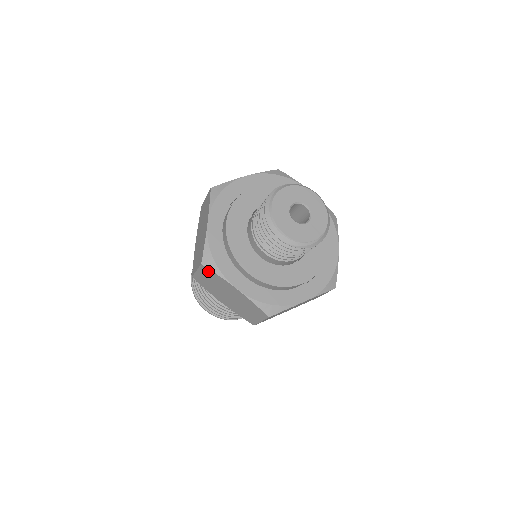
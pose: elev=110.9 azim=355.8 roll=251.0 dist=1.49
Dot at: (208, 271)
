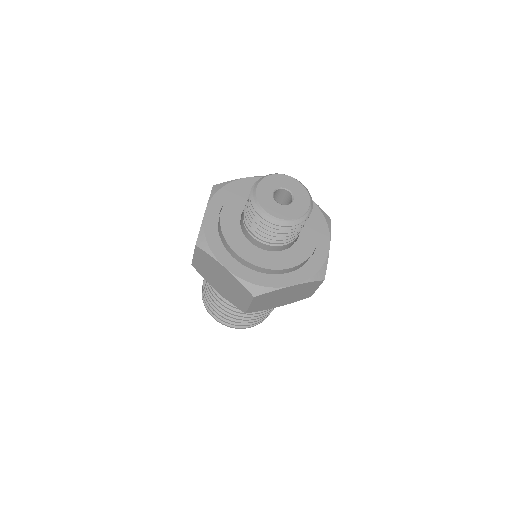
Dot at: (262, 297)
